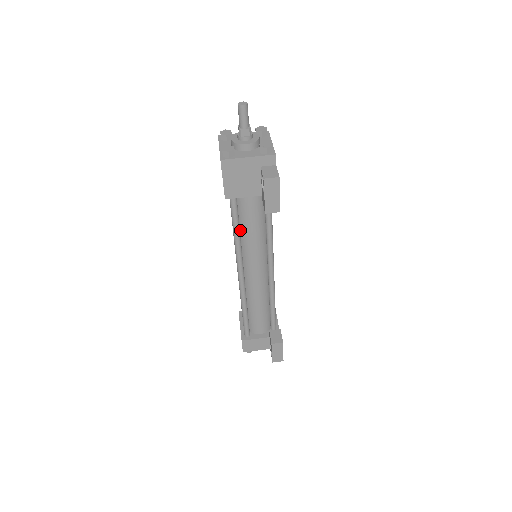
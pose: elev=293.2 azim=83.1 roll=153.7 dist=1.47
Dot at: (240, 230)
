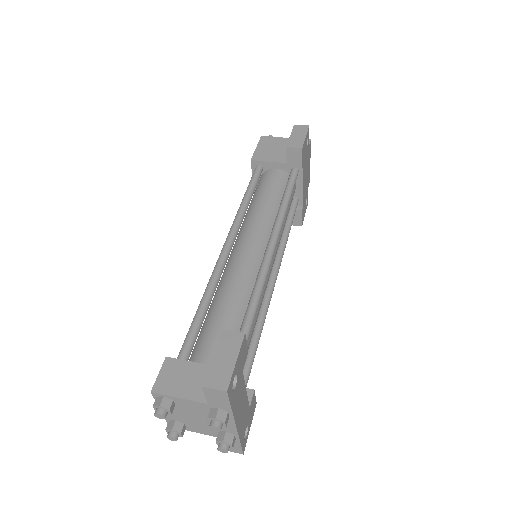
Dot at: (251, 205)
